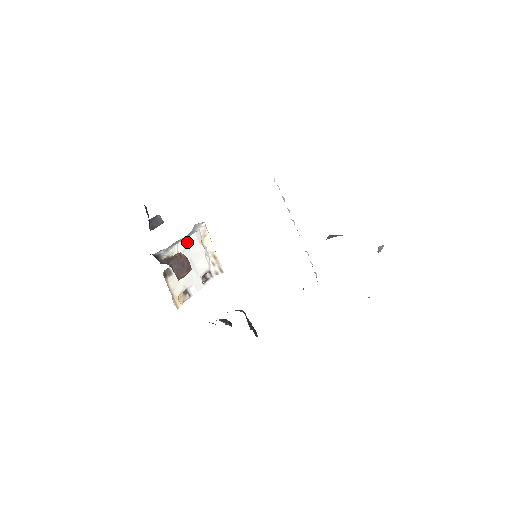
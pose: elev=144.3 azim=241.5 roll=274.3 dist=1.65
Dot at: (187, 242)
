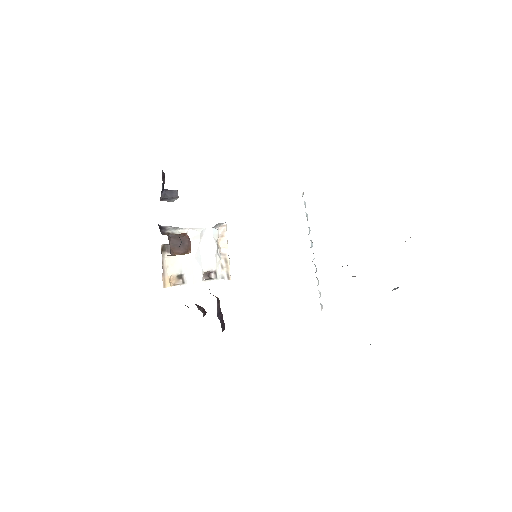
Dot at: (200, 231)
